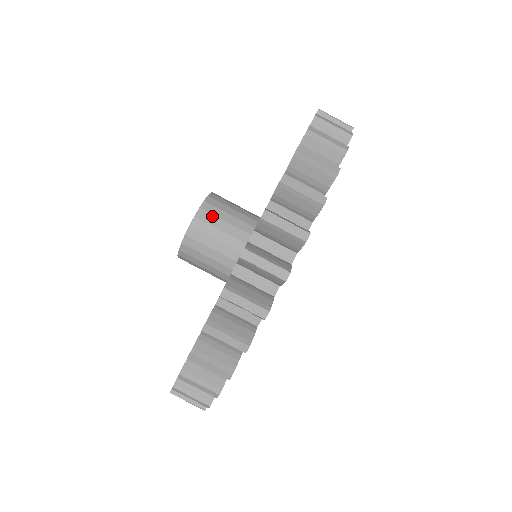
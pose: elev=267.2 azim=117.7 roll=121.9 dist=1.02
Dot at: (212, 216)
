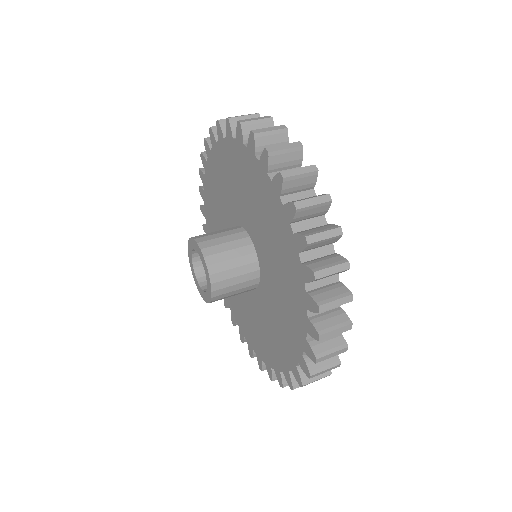
Dot at: occluded
